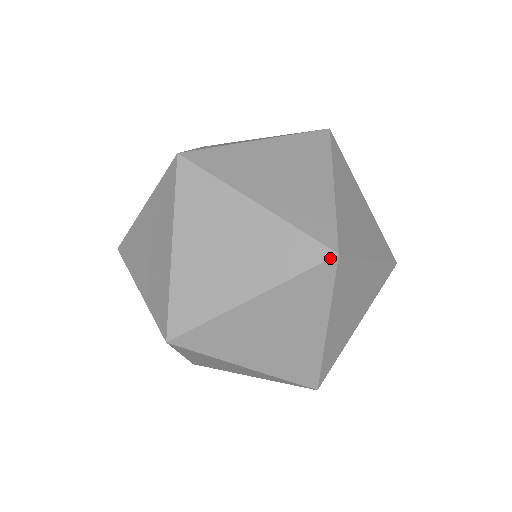
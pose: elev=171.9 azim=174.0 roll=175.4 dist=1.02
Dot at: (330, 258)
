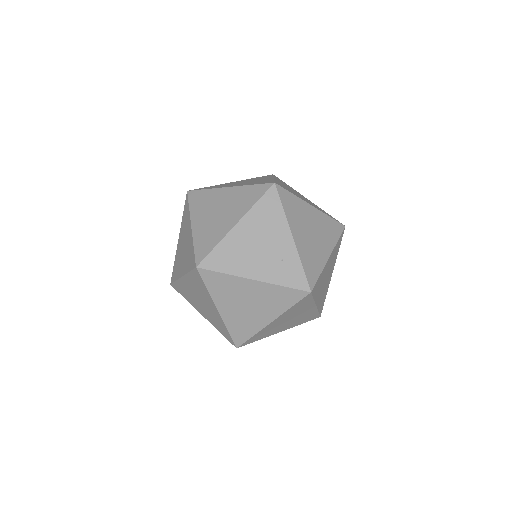
Dot at: (344, 229)
